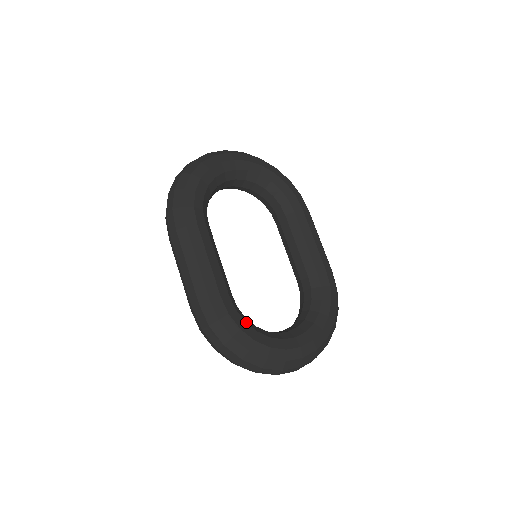
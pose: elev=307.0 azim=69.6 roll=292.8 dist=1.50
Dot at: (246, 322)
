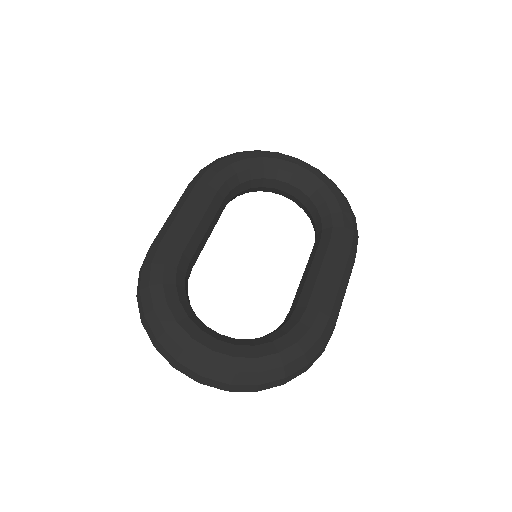
Dot at: (177, 286)
